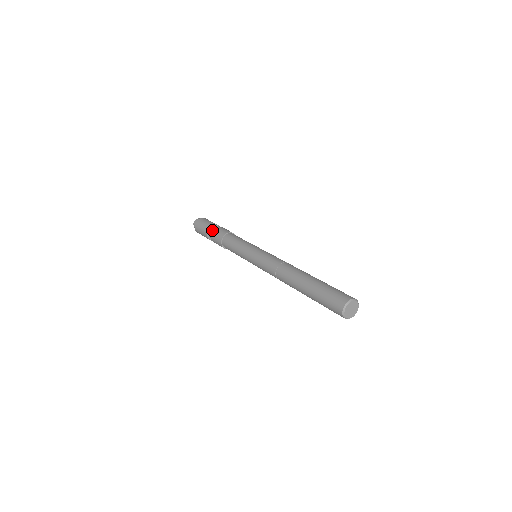
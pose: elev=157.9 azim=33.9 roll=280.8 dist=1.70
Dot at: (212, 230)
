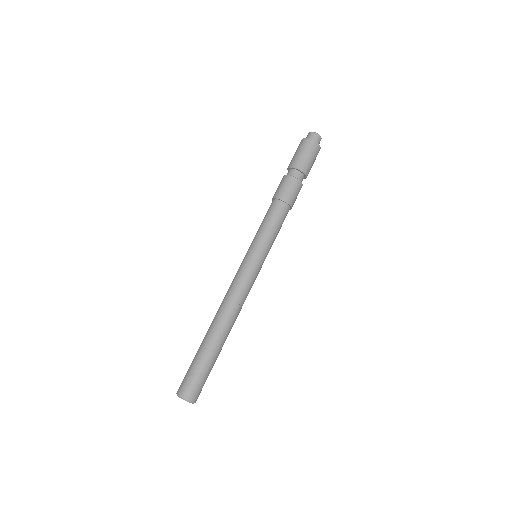
Dot at: occluded
